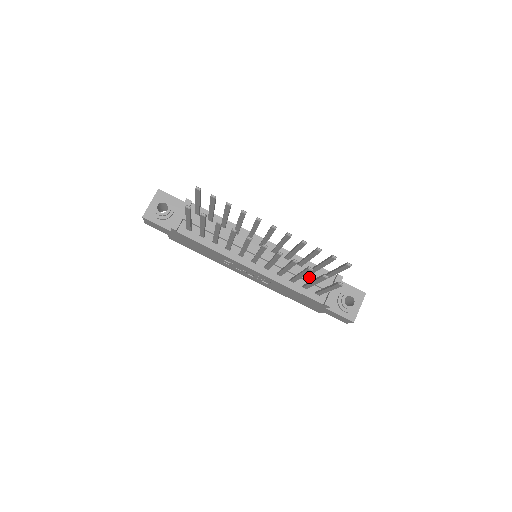
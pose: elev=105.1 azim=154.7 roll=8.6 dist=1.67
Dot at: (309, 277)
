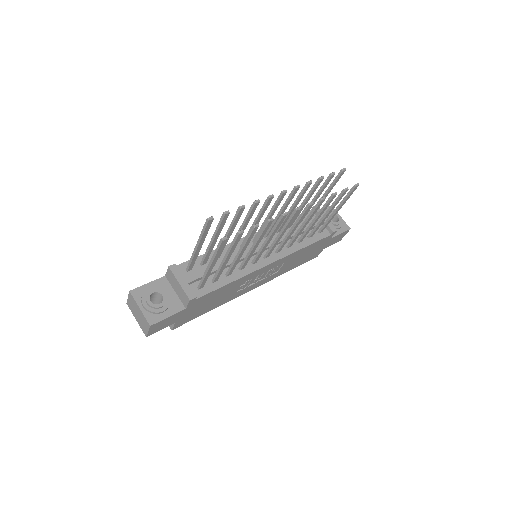
Dot at: occluded
